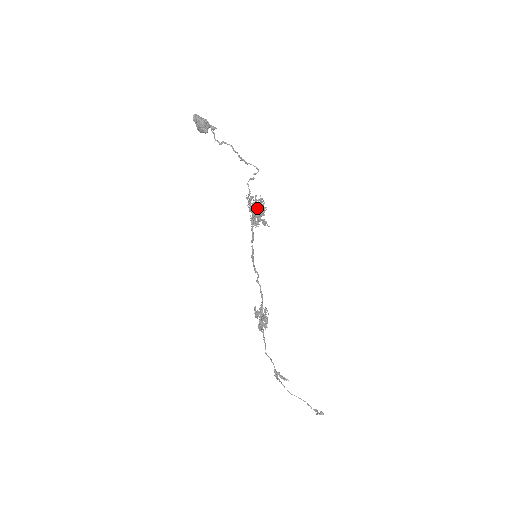
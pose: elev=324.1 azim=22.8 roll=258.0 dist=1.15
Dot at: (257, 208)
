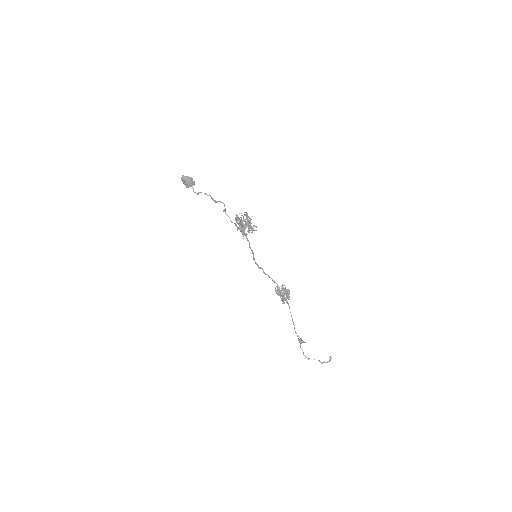
Dot at: (245, 221)
